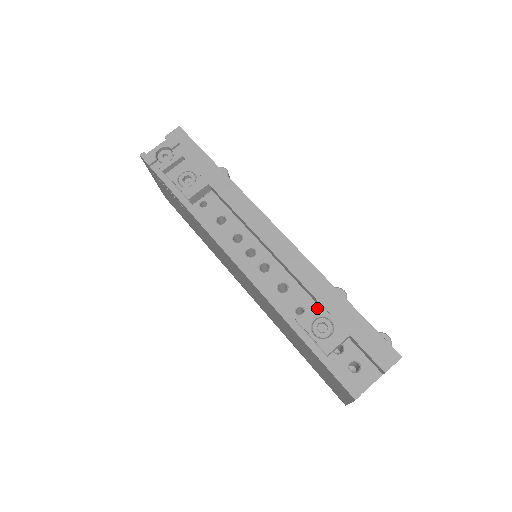
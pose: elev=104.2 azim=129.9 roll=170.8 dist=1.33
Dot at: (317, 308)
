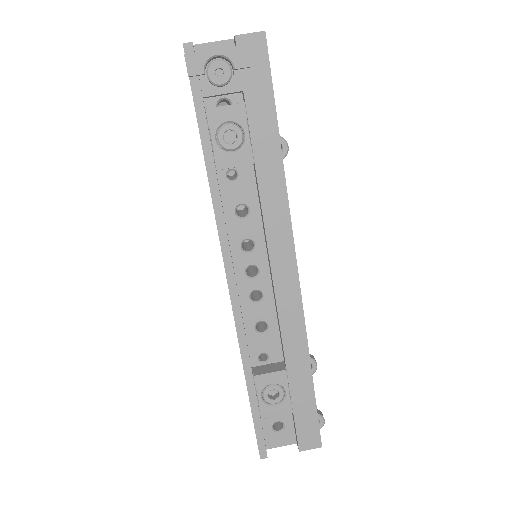
Dot at: (281, 376)
